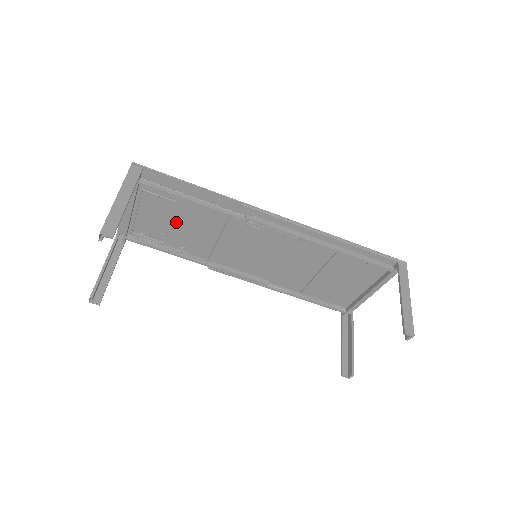
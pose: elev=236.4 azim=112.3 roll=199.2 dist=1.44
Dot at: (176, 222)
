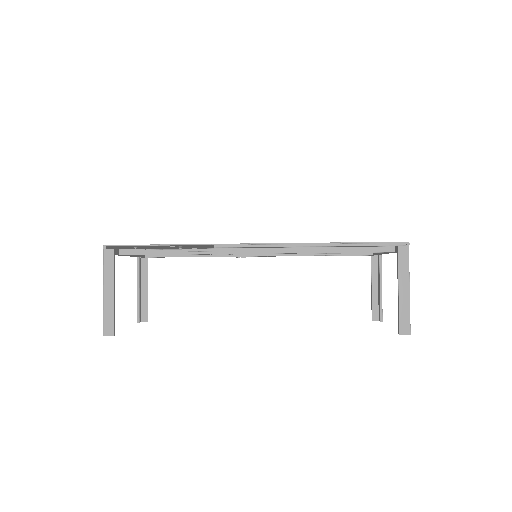
Dot at: (174, 248)
